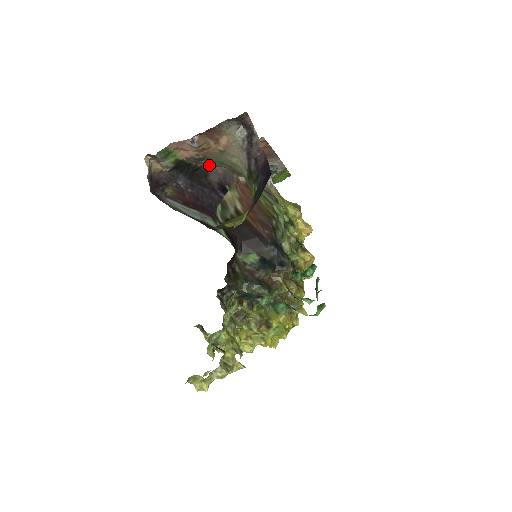
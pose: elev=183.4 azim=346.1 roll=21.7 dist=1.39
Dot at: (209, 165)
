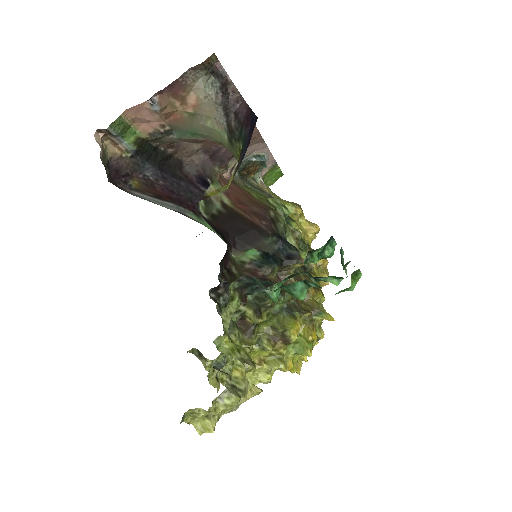
Dot at: (182, 153)
